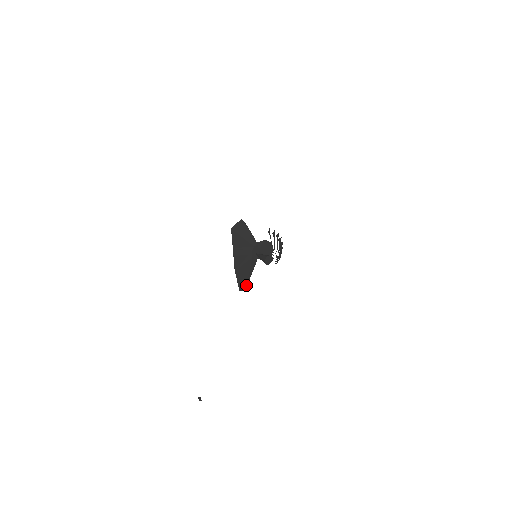
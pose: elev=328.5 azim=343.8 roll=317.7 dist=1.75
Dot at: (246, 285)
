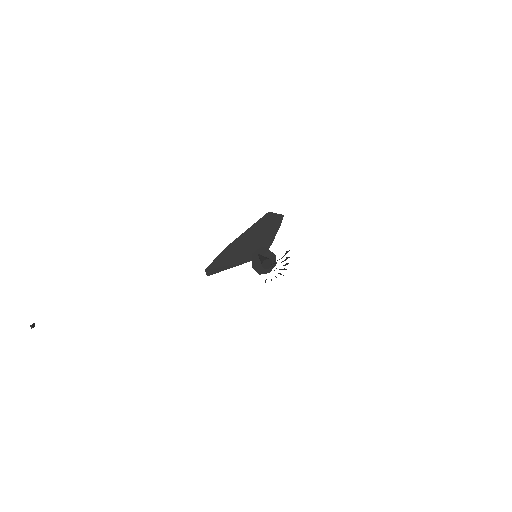
Dot at: (215, 272)
